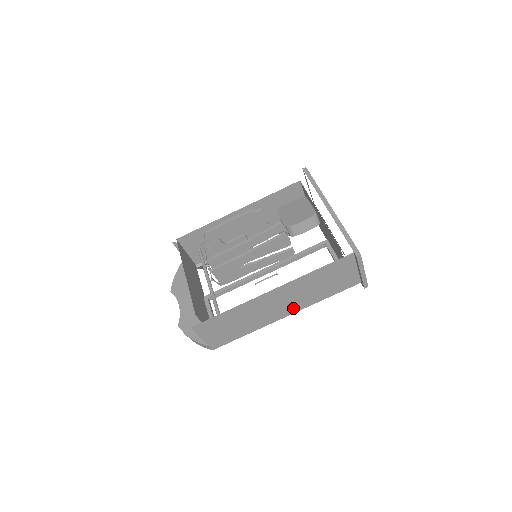
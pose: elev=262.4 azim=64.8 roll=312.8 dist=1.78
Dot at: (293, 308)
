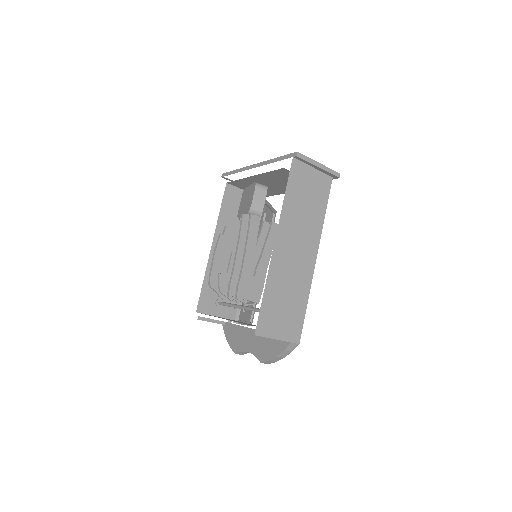
Dot at: (312, 246)
